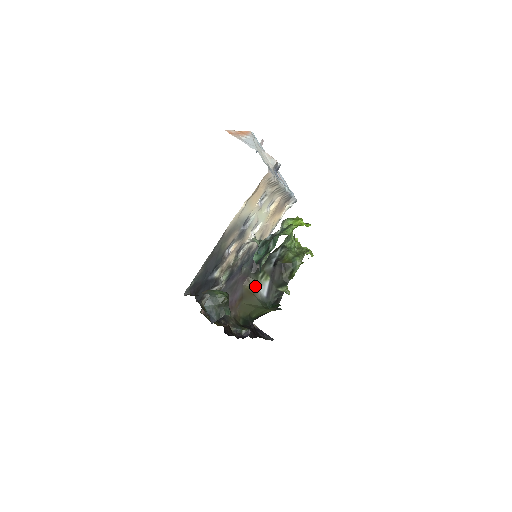
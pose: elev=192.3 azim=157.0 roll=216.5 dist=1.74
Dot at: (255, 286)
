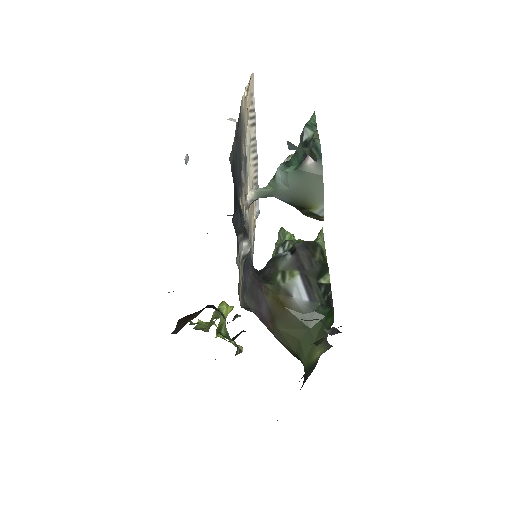
Dot at: (282, 293)
